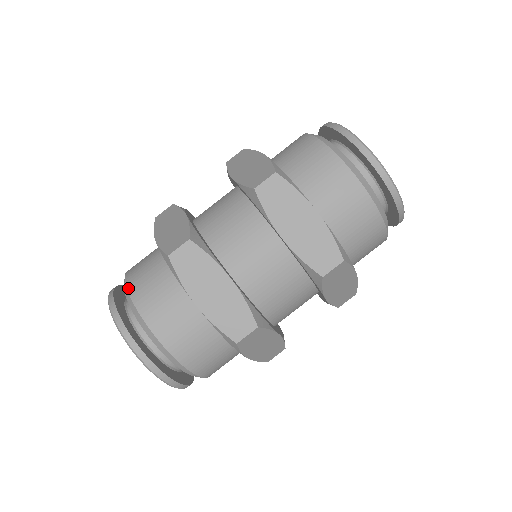
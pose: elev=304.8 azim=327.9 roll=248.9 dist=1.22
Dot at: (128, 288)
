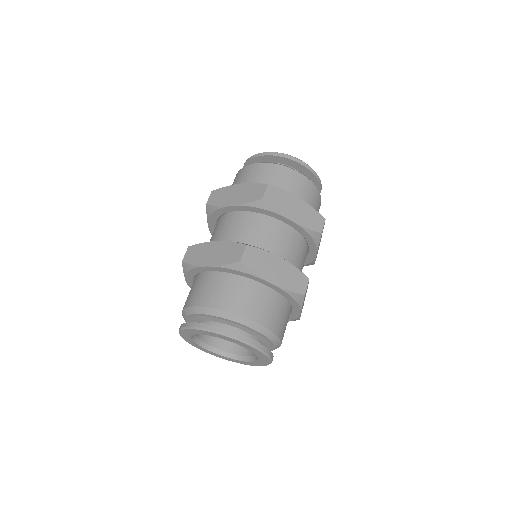
Dot at: (212, 307)
